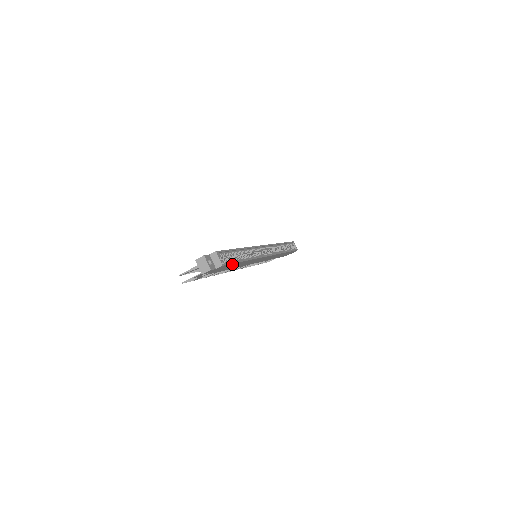
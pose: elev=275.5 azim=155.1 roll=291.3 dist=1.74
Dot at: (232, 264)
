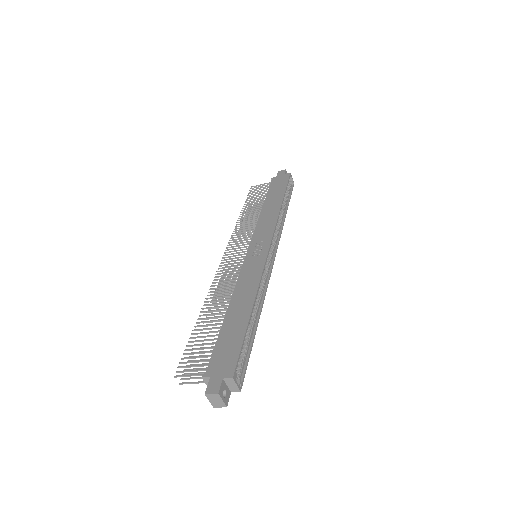
Dot at: (245, 355)
